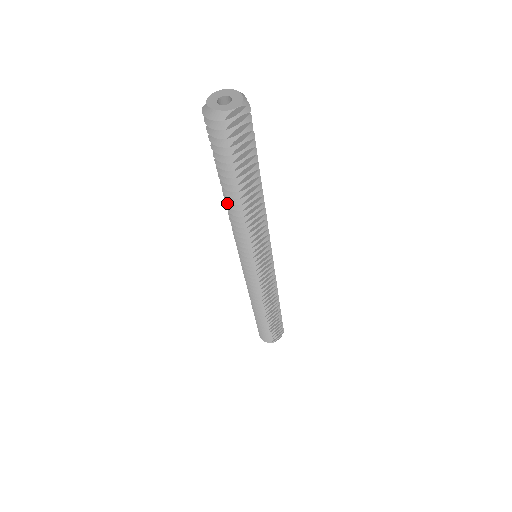
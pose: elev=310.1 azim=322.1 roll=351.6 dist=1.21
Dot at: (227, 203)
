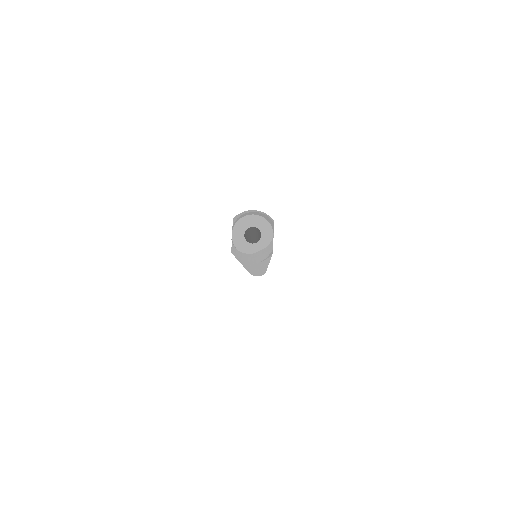
Dot at: occluded
